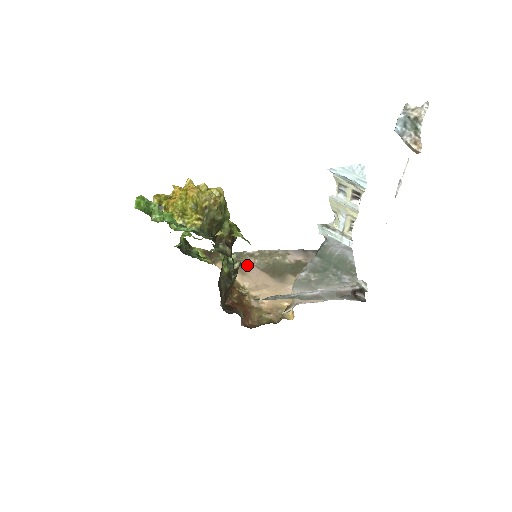
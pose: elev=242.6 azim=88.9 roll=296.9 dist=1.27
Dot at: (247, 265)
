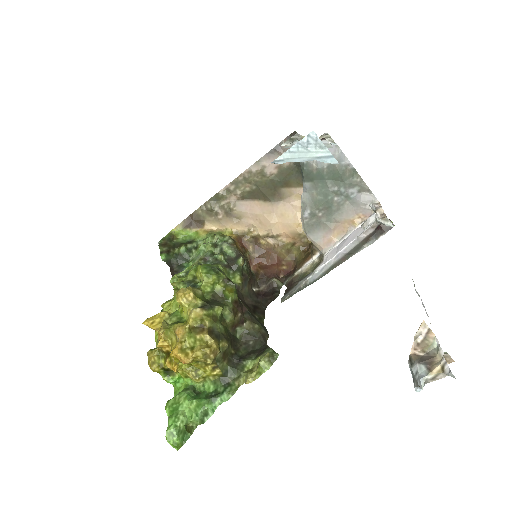
Dot at: (234, 207)
